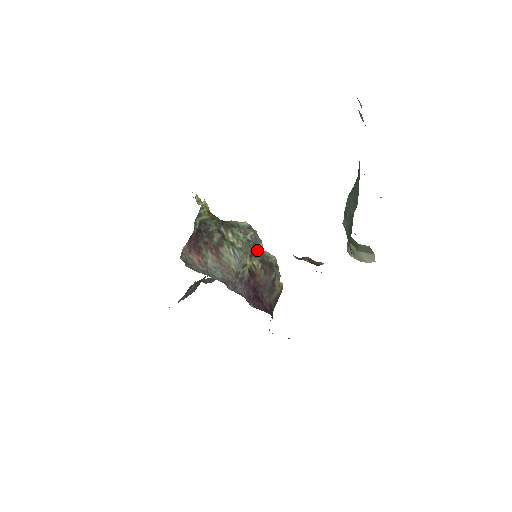
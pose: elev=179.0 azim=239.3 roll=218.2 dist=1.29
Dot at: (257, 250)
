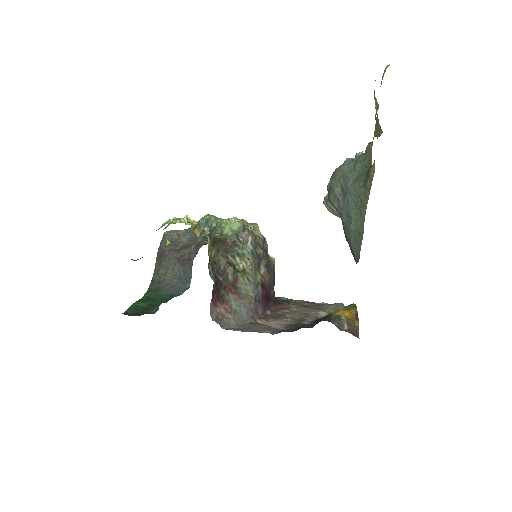
Dot at: (258, 254)
